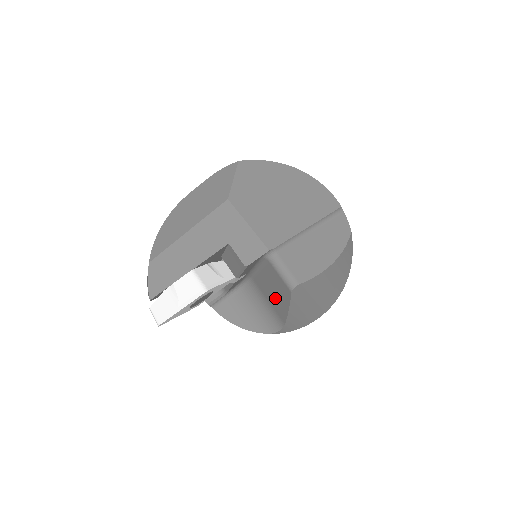
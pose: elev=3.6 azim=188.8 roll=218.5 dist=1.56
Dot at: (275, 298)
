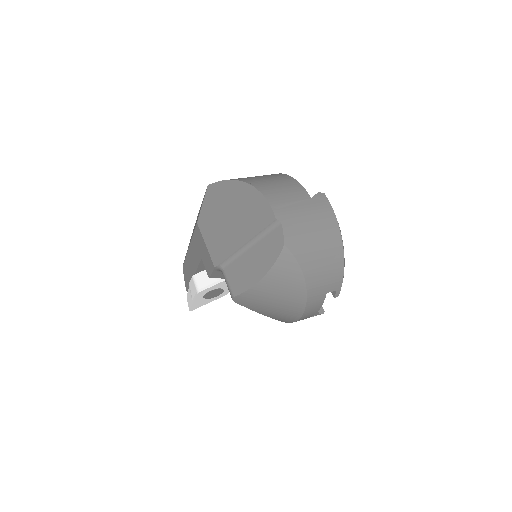
Dot at: occluded
